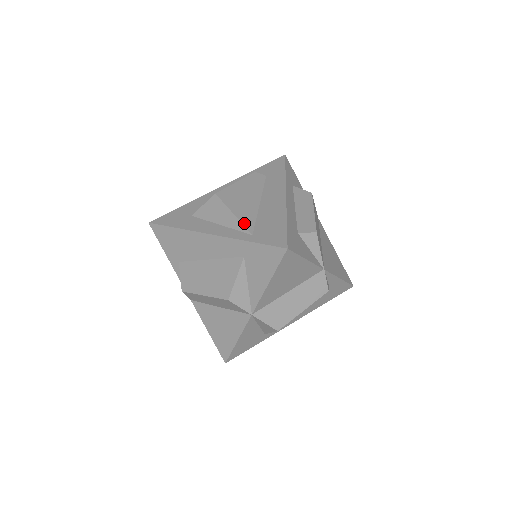
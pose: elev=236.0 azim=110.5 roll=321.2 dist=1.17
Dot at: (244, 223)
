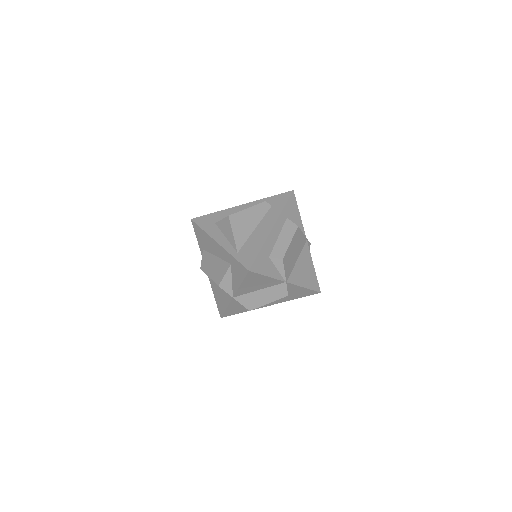
Dot at: (236, 243)
